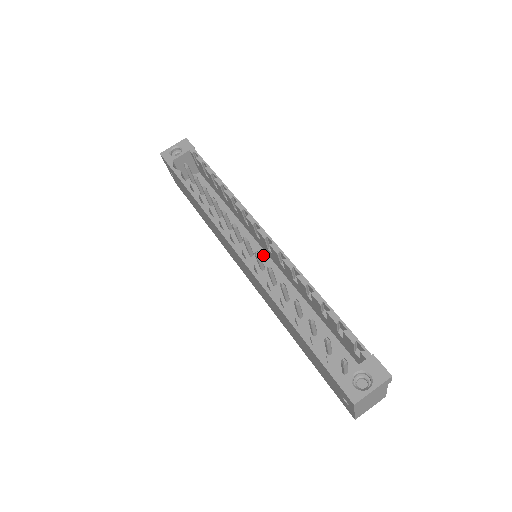
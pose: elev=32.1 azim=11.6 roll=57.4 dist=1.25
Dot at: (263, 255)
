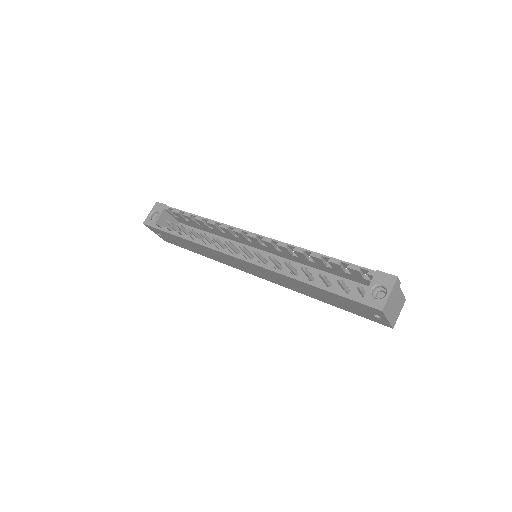
Dot at: (261, 253)
